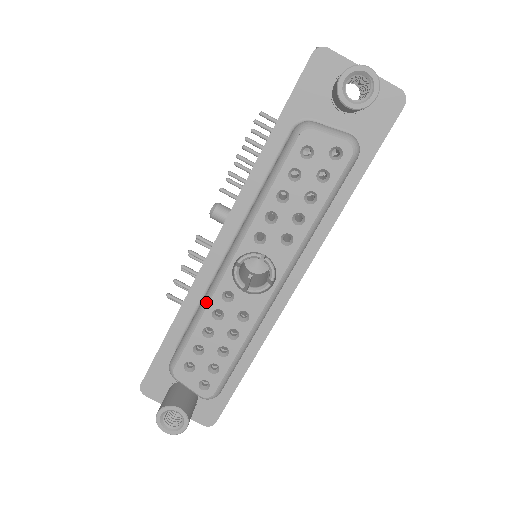
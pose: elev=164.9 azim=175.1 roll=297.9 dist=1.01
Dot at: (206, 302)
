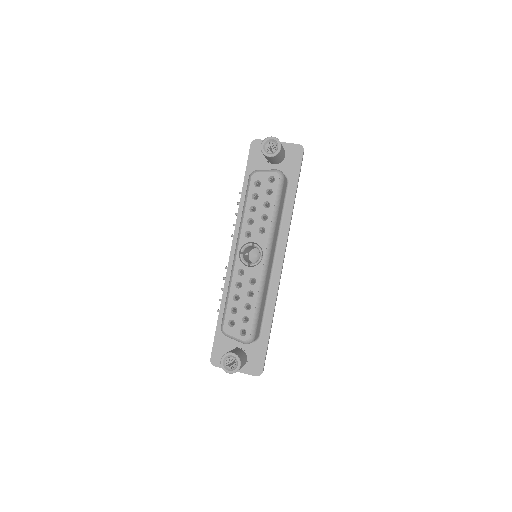
Dot at: (231, 280)
